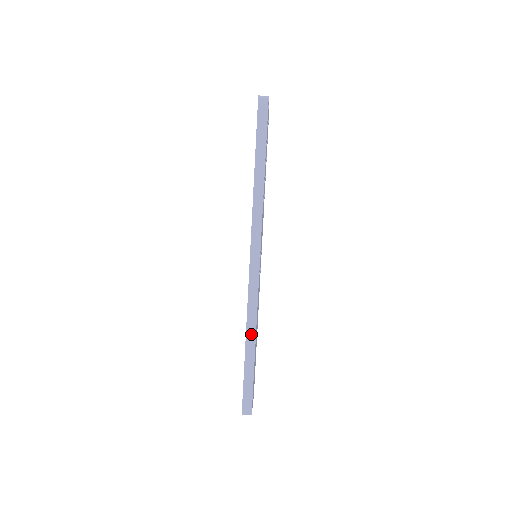
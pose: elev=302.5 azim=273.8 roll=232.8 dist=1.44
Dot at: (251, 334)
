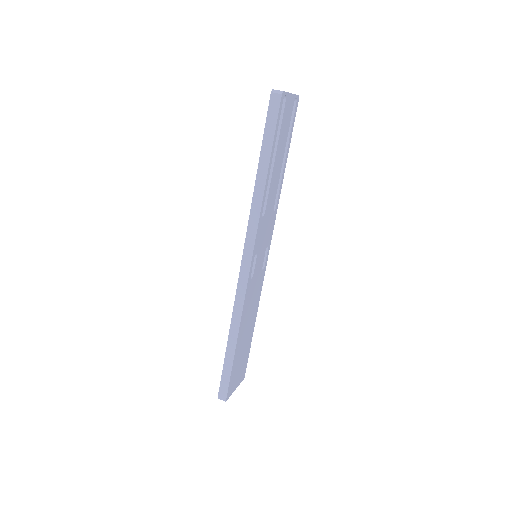
Dot at: (234, 332)
